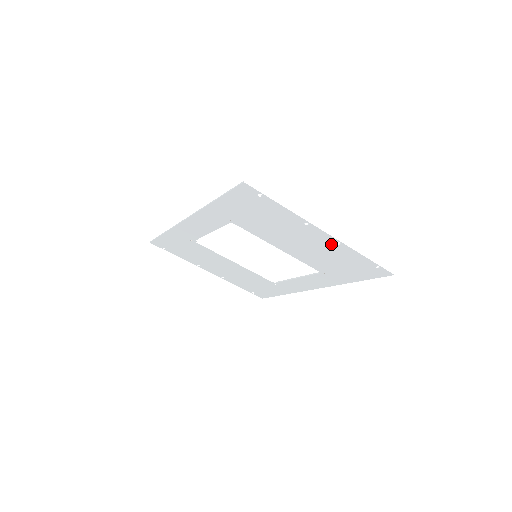
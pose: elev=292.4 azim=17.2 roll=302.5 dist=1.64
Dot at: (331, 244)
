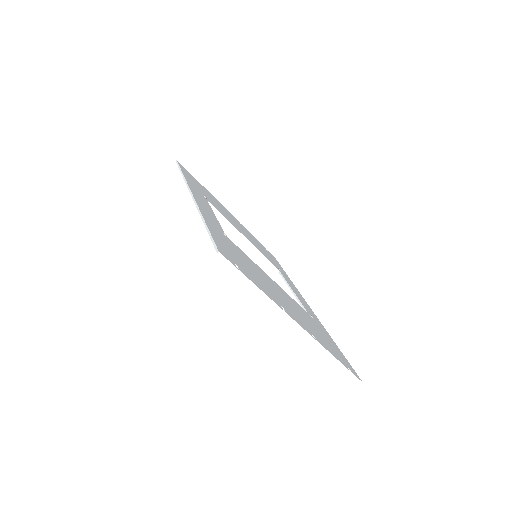
Dot at: occluded
